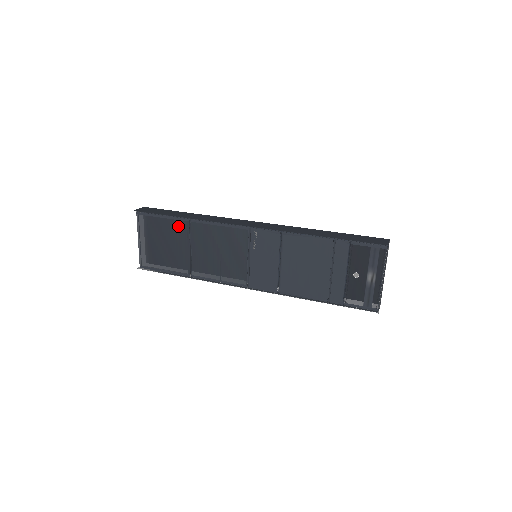
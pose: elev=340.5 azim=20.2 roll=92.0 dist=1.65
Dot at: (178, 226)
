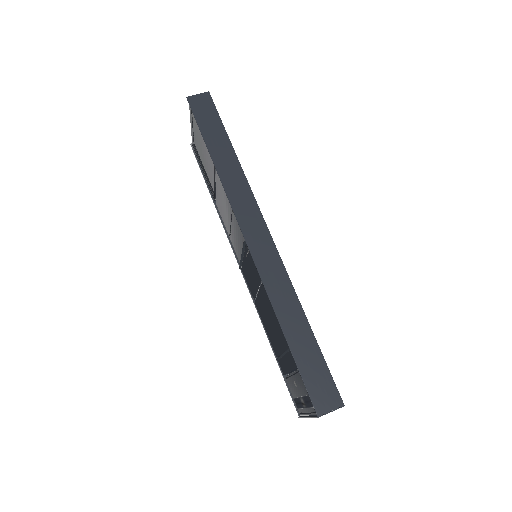
Dot at: (210, 157)
